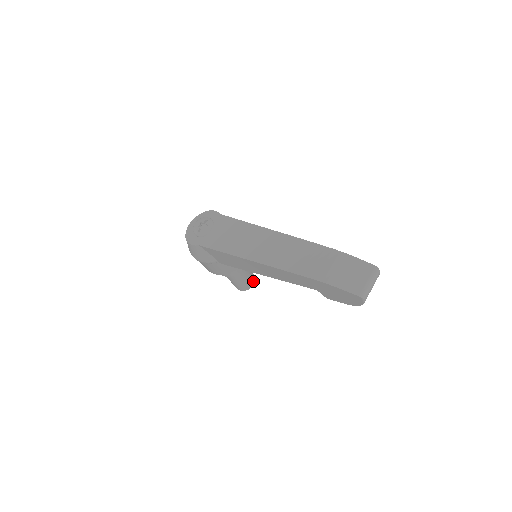
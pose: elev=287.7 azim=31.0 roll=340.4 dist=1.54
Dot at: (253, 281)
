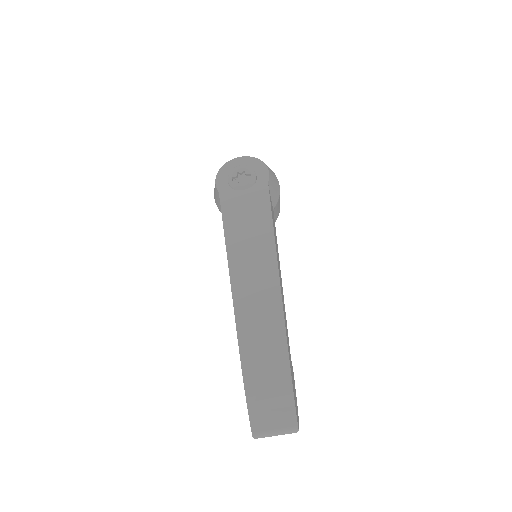
Dot at: occluded
